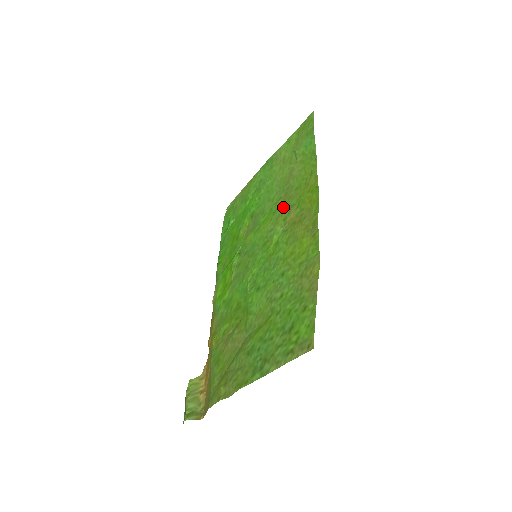
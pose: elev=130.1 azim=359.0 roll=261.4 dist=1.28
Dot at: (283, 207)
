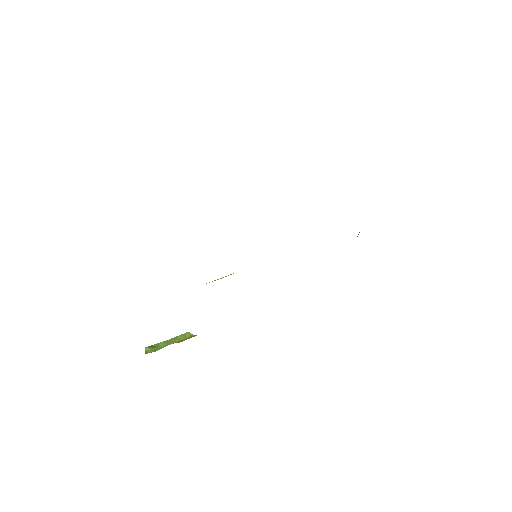
Dot at: occluded
